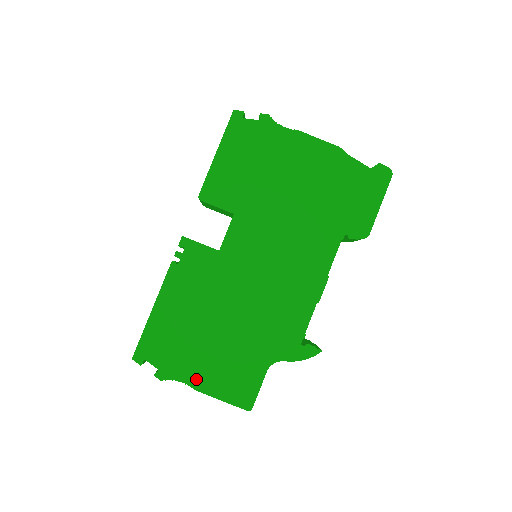
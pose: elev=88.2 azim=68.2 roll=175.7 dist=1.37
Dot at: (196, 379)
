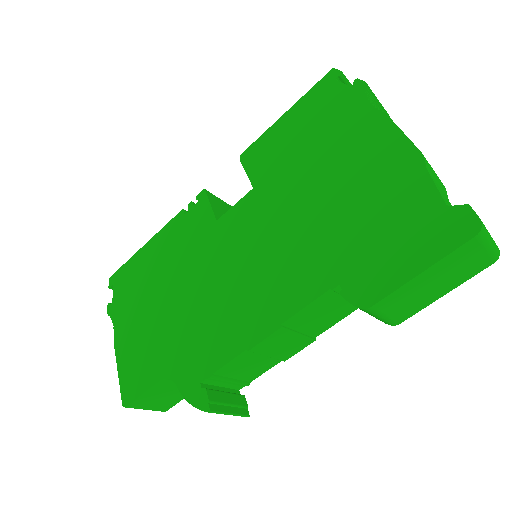
Dot at: (121, 334)
